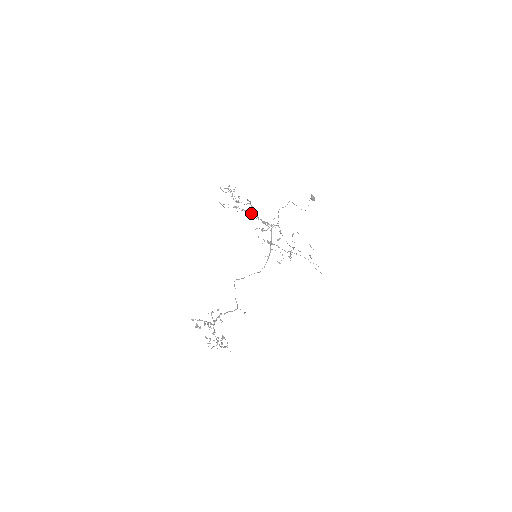
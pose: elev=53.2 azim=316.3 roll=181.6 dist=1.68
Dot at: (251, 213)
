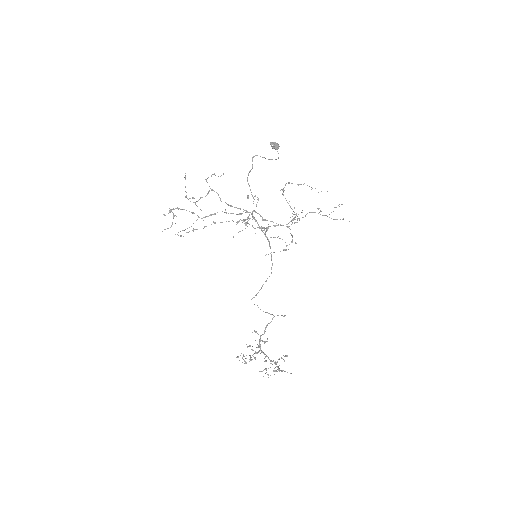
Dot at: occluded
